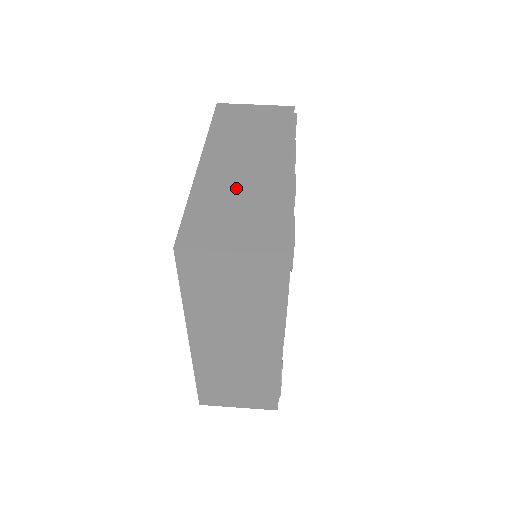
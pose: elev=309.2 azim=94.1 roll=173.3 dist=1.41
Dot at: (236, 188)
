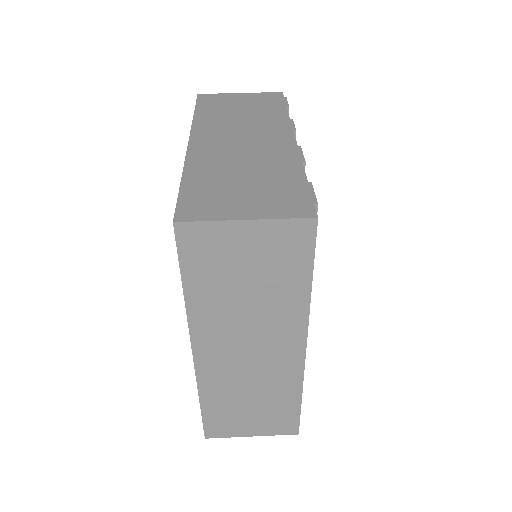
Dot at: (236, 162)
